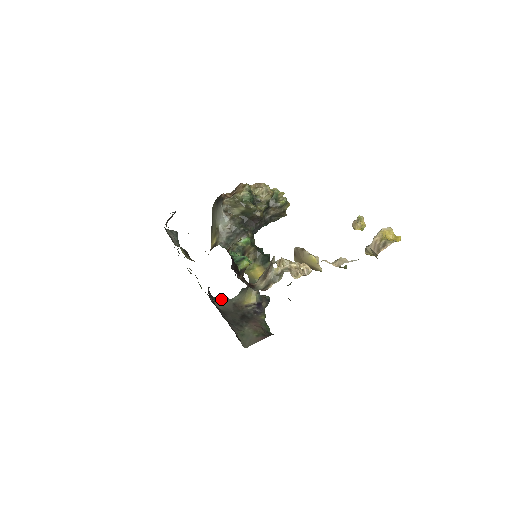
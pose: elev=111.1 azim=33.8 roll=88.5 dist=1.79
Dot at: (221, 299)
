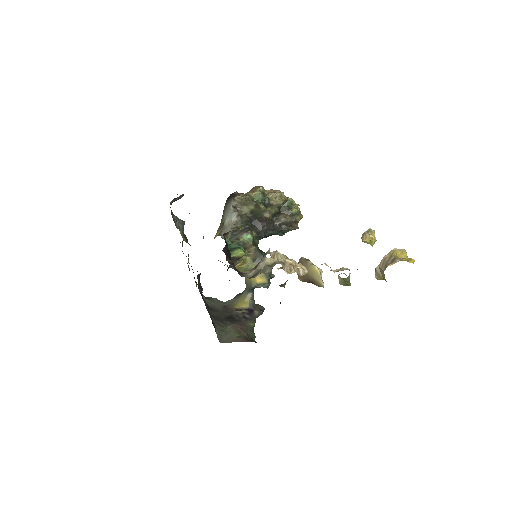
Dot at: (213, 299)
